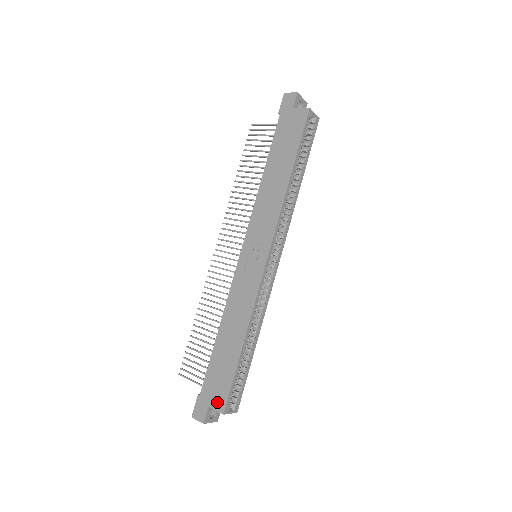
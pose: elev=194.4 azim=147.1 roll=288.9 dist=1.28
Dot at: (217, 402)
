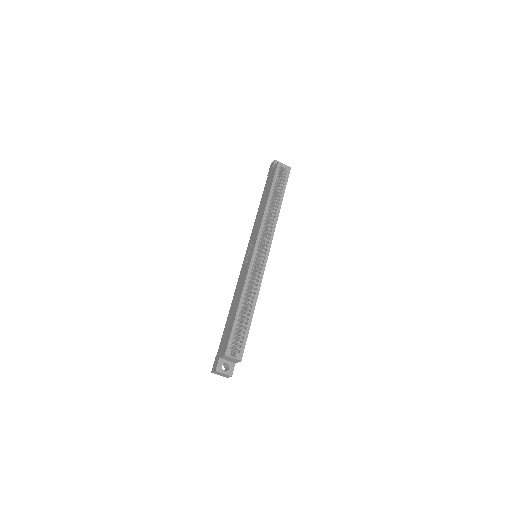
Dot at: (223, 350)
